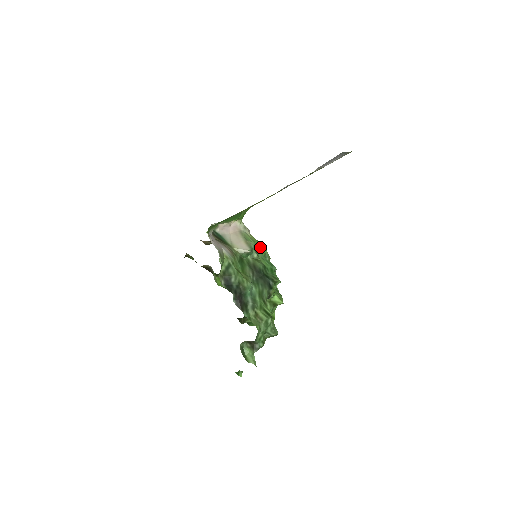
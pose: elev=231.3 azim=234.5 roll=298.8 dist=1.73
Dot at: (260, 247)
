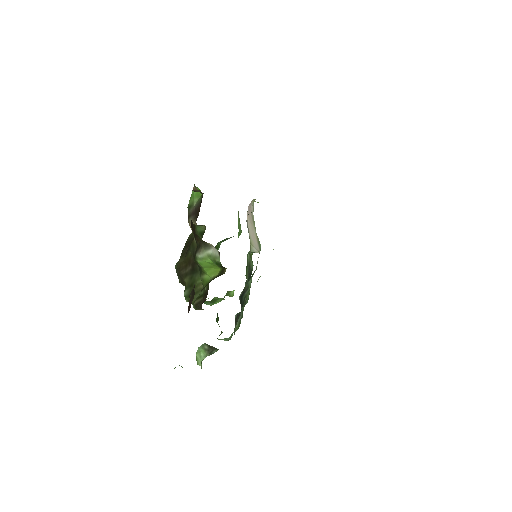
Dot at: (240, 225)
